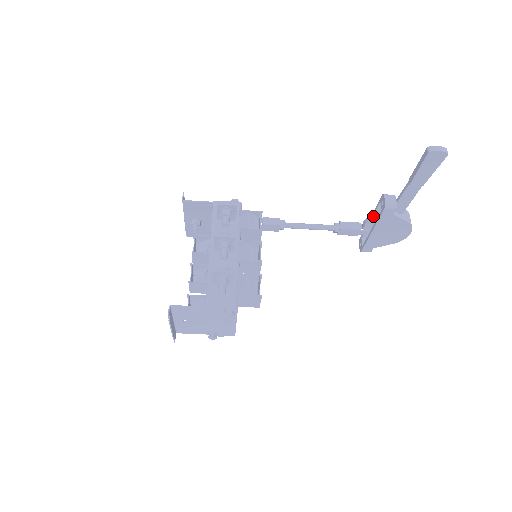
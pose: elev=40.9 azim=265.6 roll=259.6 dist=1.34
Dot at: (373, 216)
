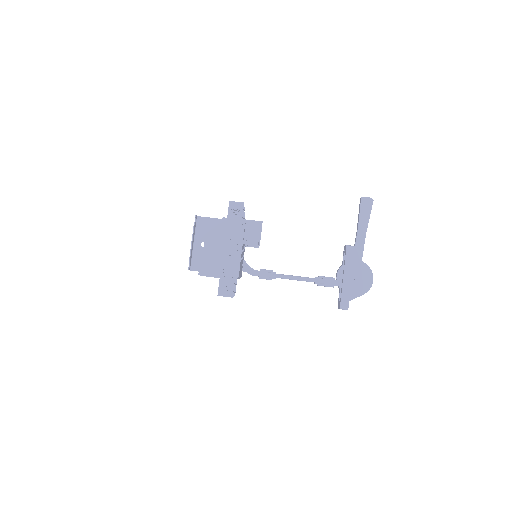
Dot at: (341, 265)
